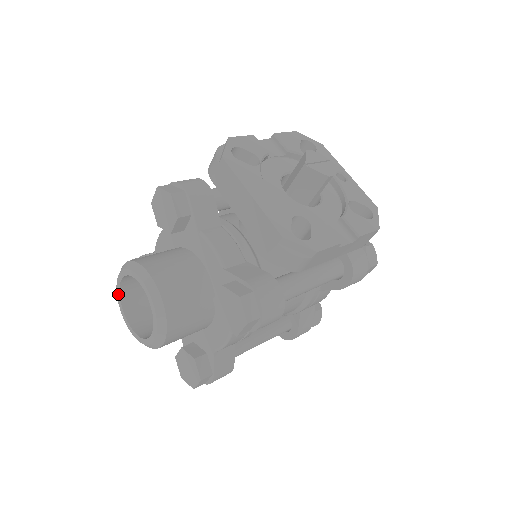
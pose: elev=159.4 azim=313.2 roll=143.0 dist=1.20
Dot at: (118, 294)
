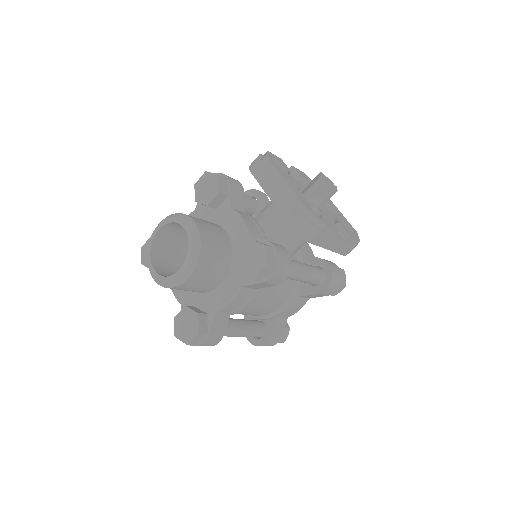
Dot at: (150, 242)
